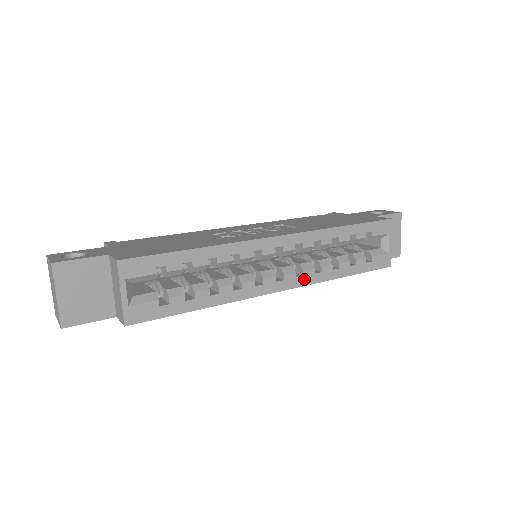
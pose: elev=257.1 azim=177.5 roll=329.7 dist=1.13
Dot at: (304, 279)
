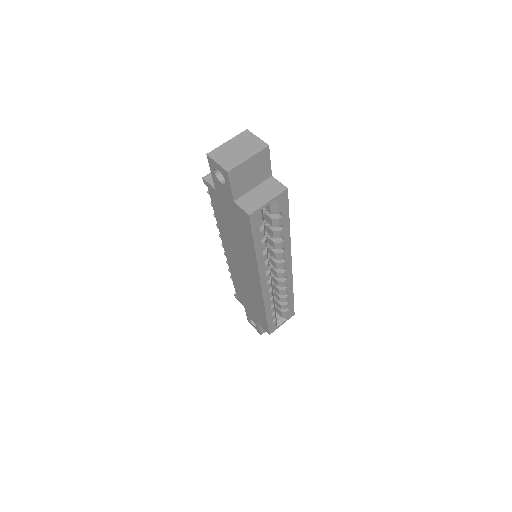
Dot at: (267, 295)
